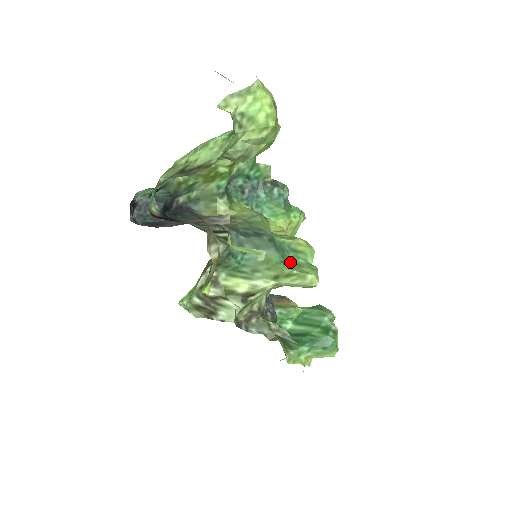
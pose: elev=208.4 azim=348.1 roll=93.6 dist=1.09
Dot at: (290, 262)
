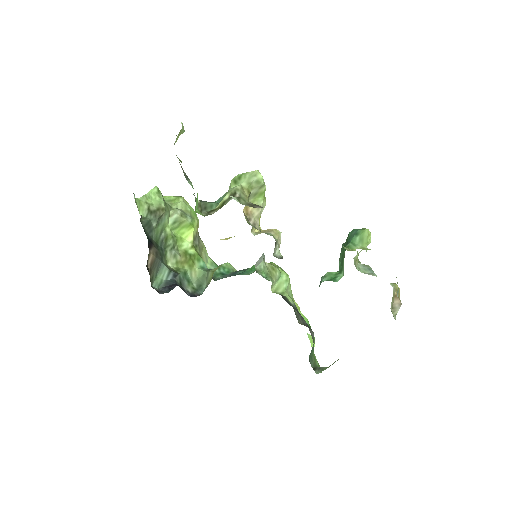
Dot at: occluded
